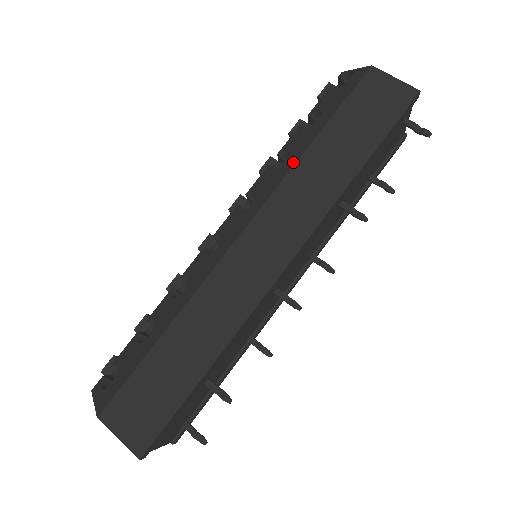
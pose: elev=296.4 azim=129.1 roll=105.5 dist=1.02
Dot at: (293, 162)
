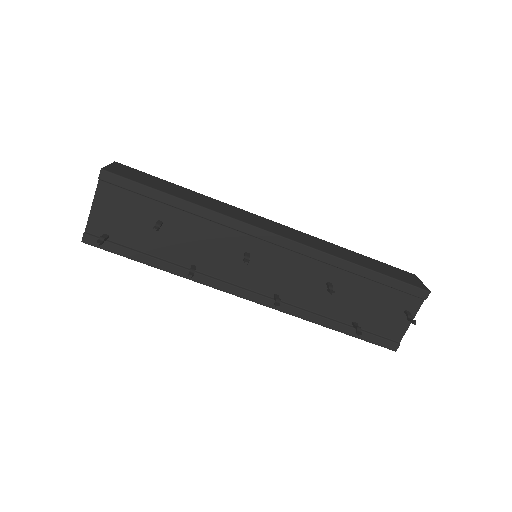
Dot at: occluded
